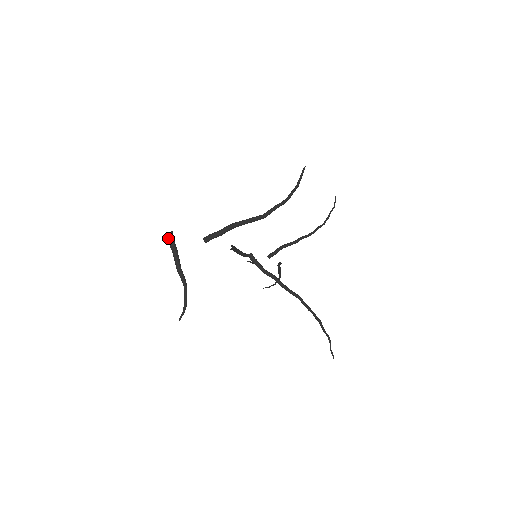
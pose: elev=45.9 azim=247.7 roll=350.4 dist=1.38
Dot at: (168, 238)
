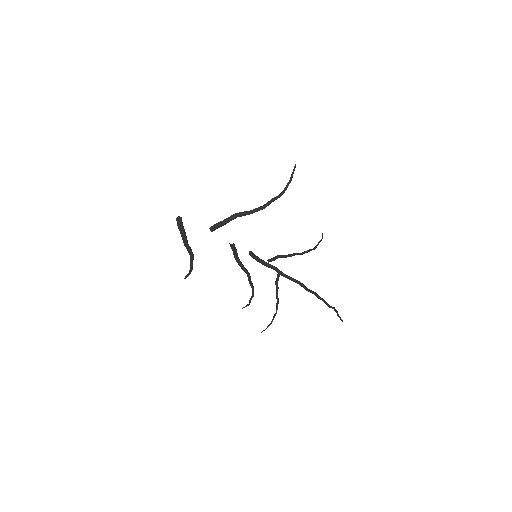
Dot at: (177, 221)
